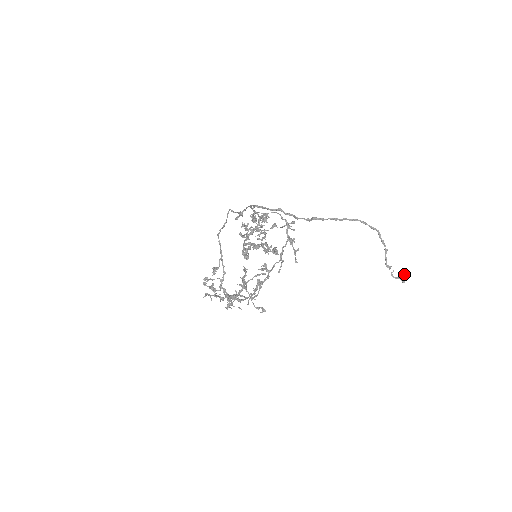
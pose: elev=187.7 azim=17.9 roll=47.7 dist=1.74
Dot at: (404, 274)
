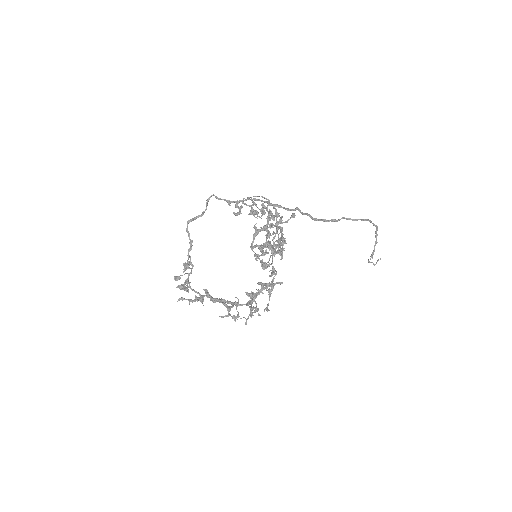
Dot at: (378, 259)
